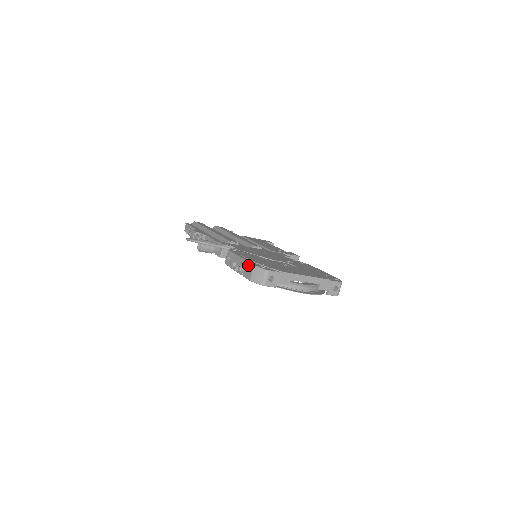
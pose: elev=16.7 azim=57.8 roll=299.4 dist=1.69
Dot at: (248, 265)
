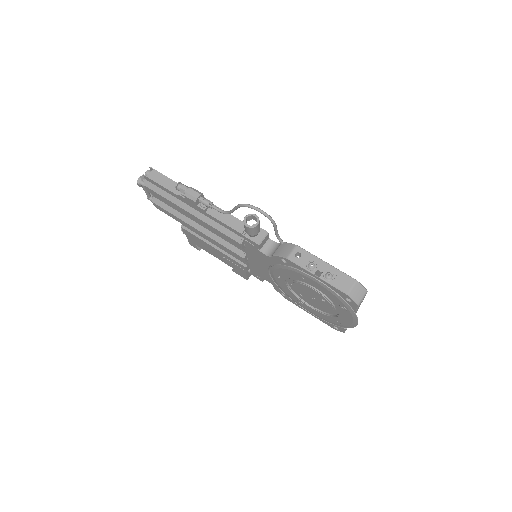
Dot at: (345, 276)
